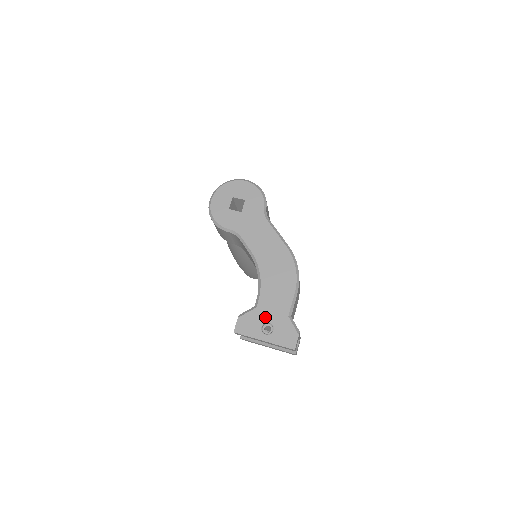
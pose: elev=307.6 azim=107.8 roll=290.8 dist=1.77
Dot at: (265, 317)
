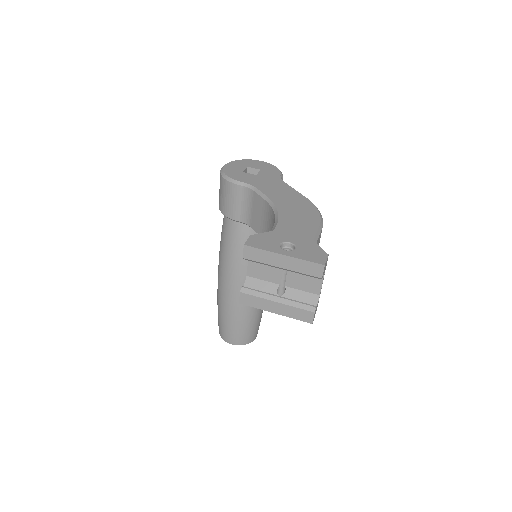
Dot at: (285, 238)
